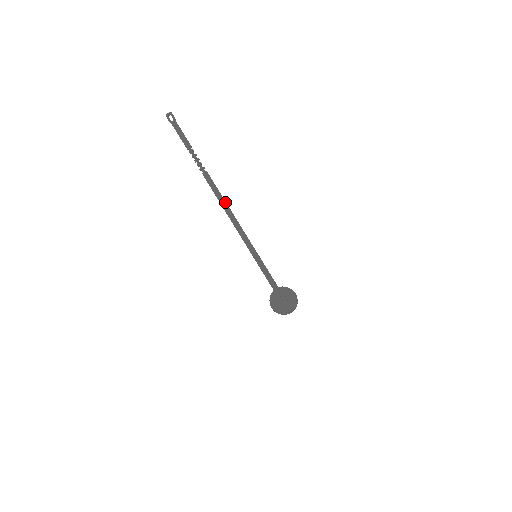
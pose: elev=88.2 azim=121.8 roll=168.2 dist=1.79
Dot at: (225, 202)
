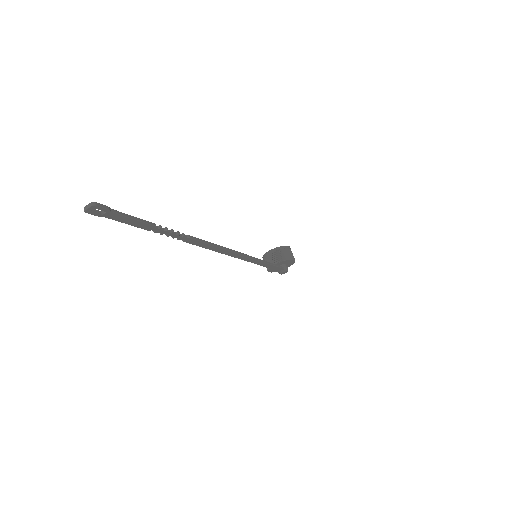
Dot at: (221, 249)
